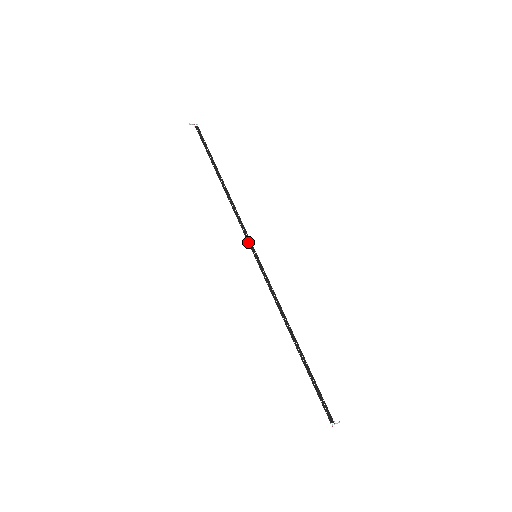
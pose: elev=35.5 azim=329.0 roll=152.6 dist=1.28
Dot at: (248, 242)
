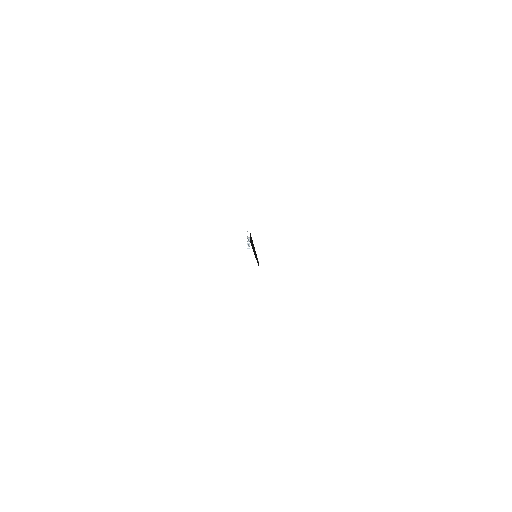
Dot at: occluded
